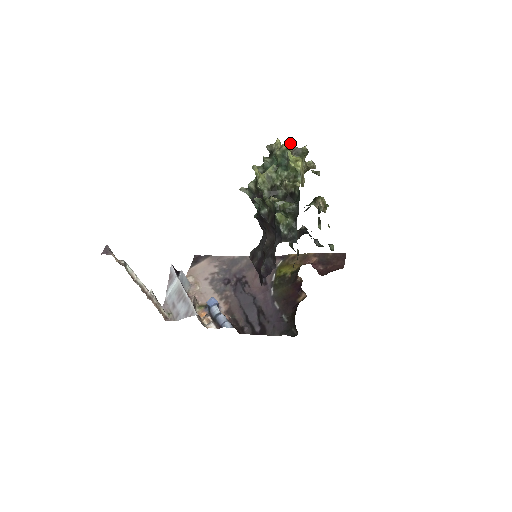
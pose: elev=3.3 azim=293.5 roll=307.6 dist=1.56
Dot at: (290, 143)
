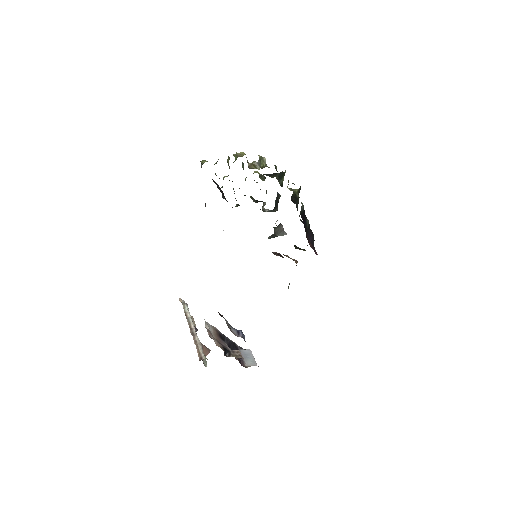
Dot at: occluded
